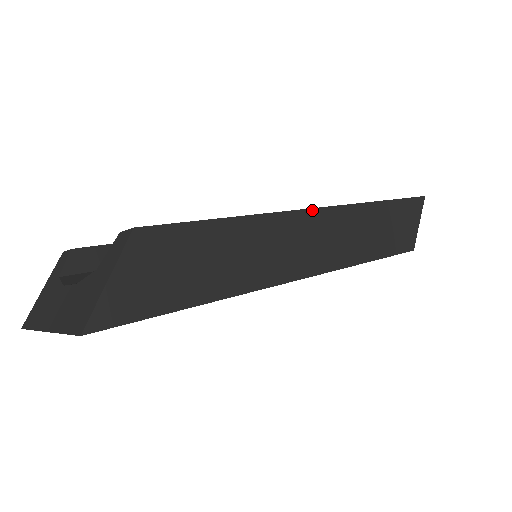
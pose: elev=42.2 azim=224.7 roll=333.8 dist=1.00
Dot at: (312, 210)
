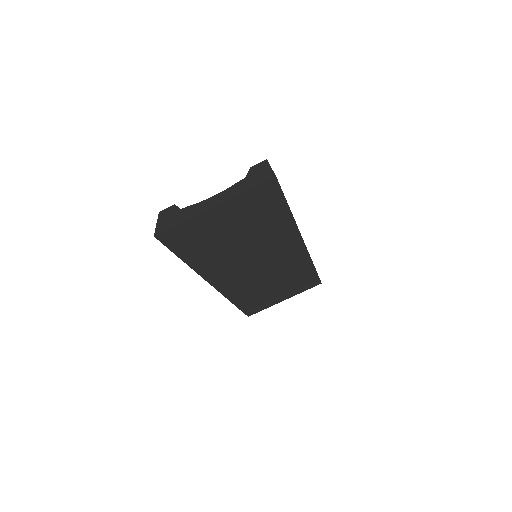
Dot at: occluded
